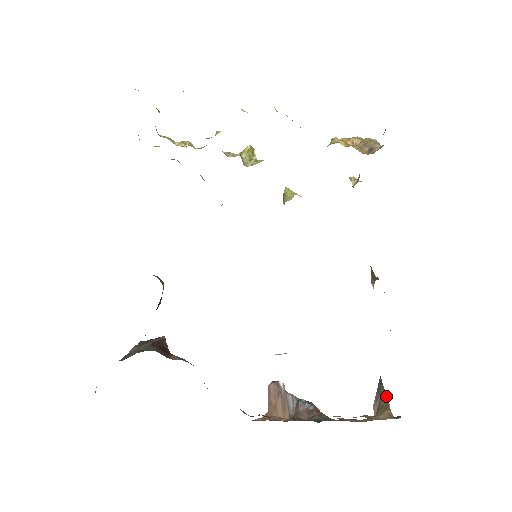
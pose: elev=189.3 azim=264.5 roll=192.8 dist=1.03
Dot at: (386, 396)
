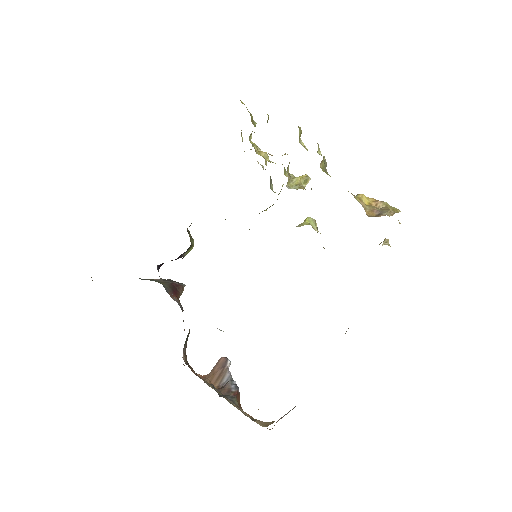
Dot at: occluded
